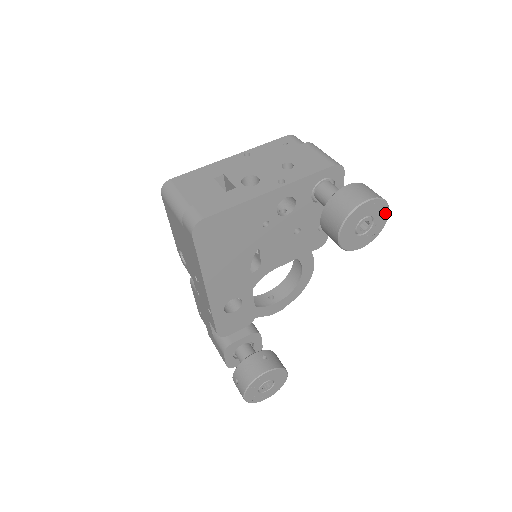
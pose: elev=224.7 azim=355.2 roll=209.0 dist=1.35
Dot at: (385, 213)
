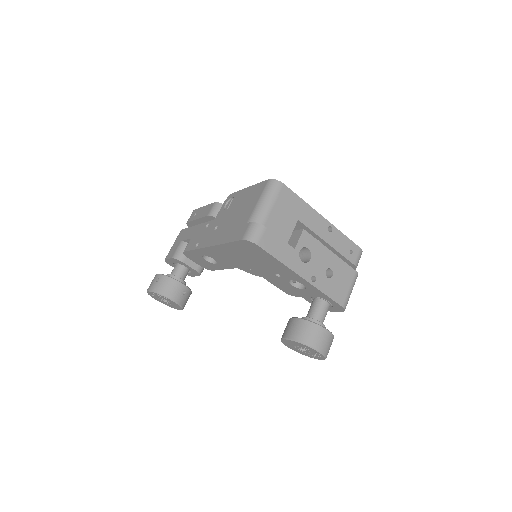
Dot at: (318, 358)
